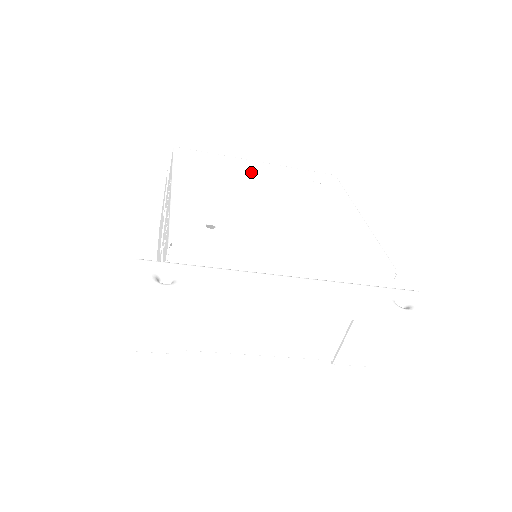
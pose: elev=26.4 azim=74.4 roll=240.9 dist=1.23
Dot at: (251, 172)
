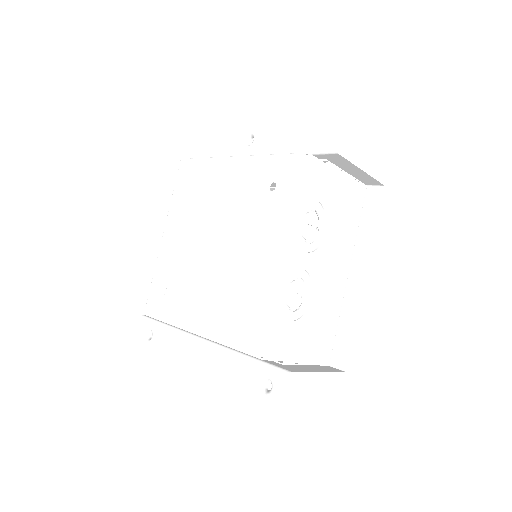
Dot at: (219, 188)
